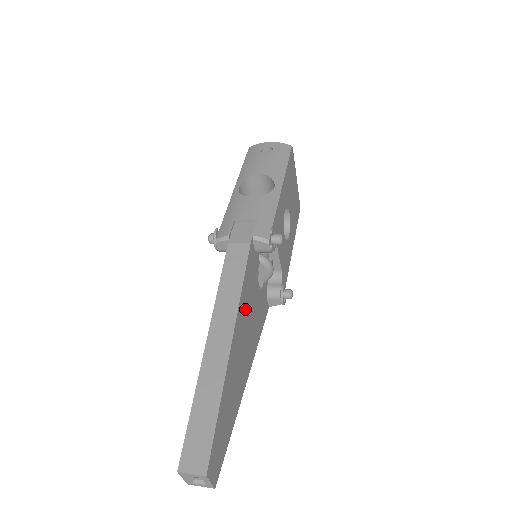
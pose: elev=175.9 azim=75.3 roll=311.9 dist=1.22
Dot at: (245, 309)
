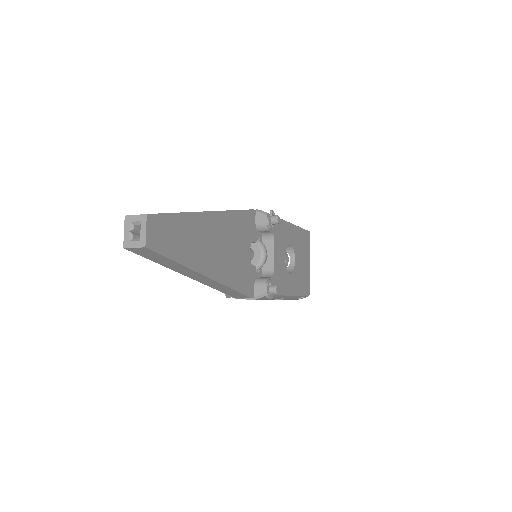
Dot at: (231, 229)
